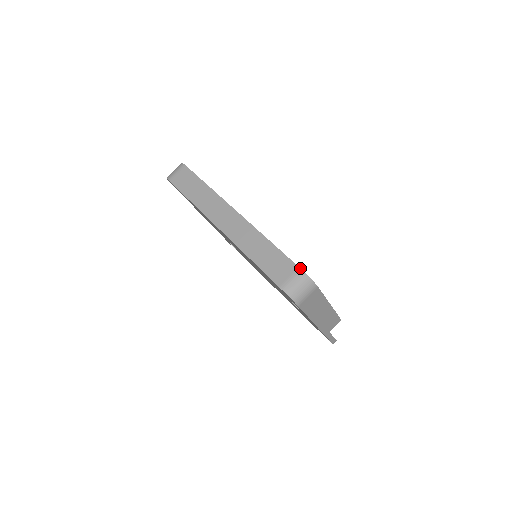
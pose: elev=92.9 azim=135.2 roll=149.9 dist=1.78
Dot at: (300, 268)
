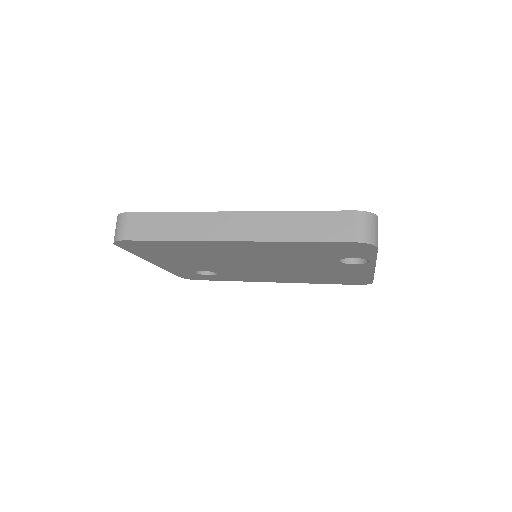
Dot at: (356, 210)
